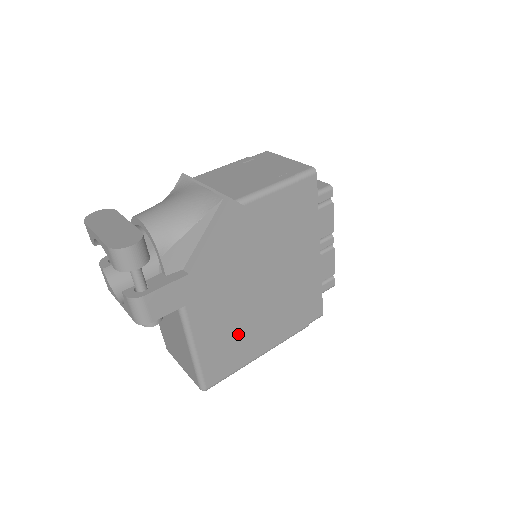
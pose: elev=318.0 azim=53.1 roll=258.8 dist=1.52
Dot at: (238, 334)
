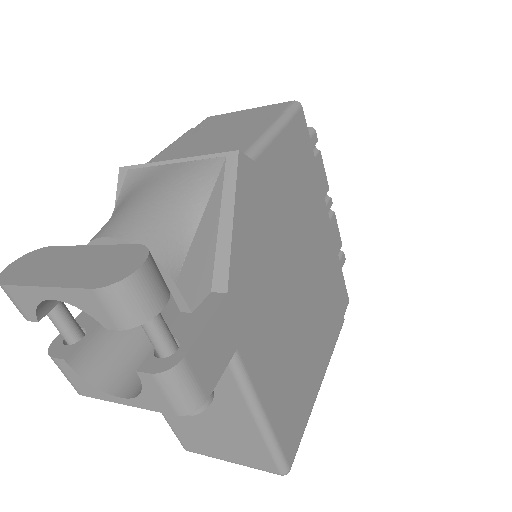
Dot at: (296, 365)
